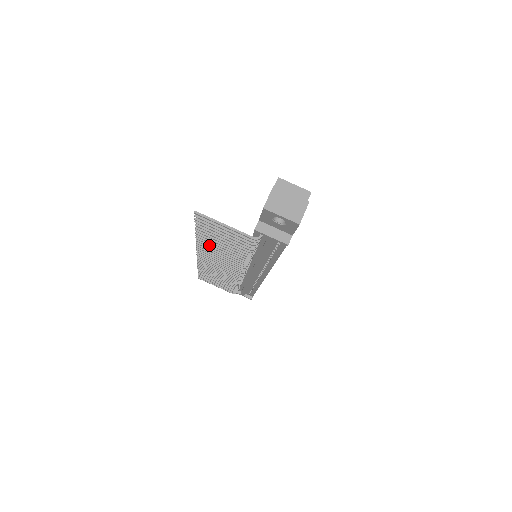
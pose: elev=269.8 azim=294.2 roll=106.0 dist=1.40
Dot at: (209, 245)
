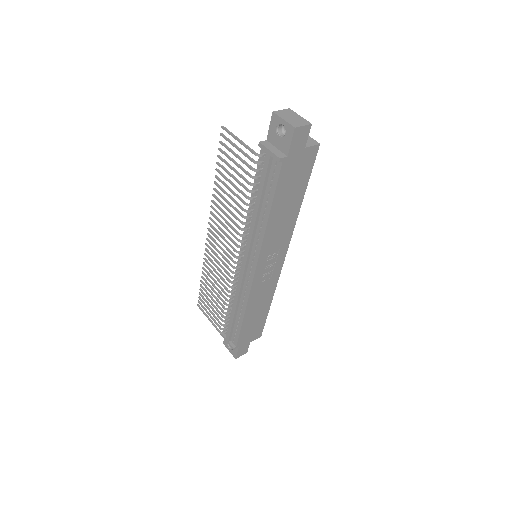
Dot at: (220, 200)
